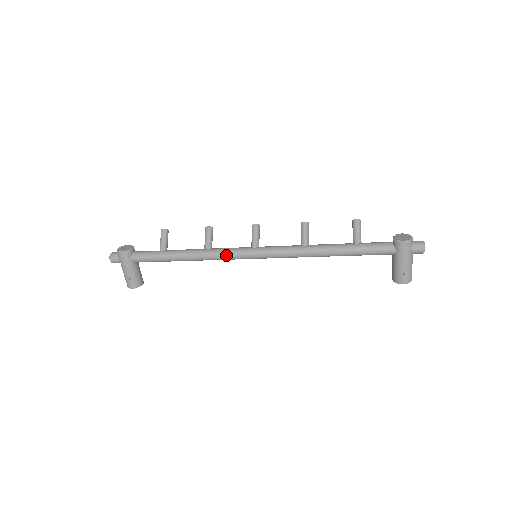
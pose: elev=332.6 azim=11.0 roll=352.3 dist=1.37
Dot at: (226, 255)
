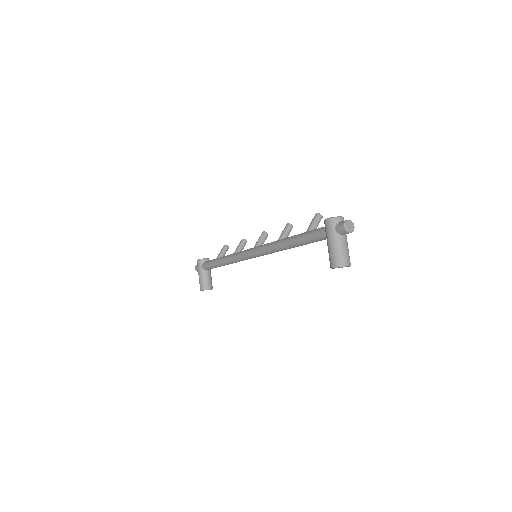
Dot at: (238, 255)
